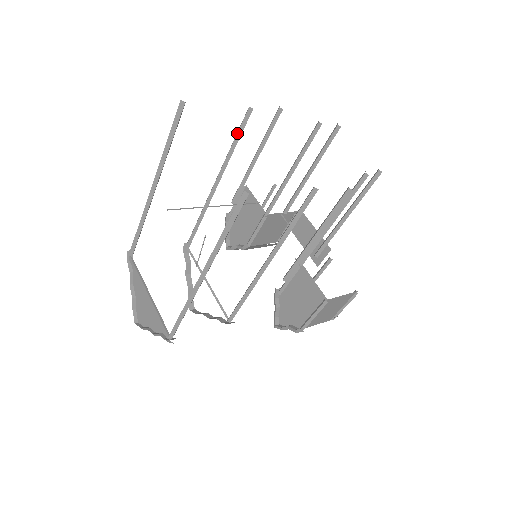
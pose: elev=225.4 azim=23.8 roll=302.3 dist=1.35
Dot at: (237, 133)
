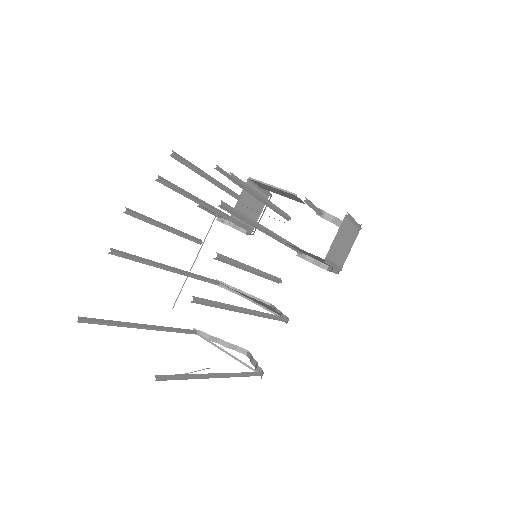
Dot at: occluded
